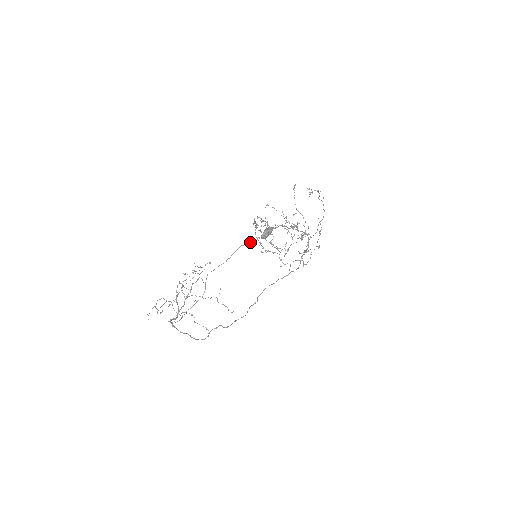
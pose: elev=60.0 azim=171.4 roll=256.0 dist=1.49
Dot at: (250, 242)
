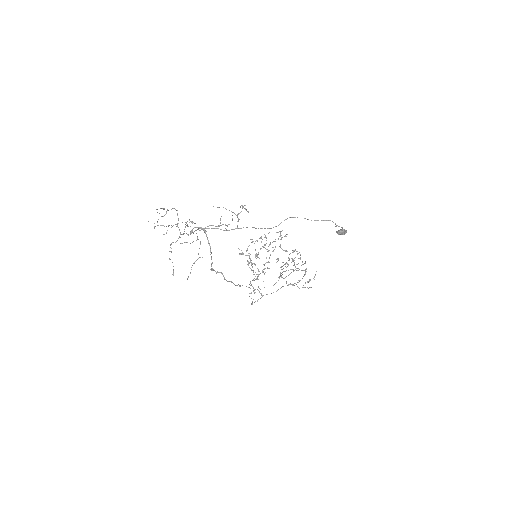
Dot at: (337, 225)
